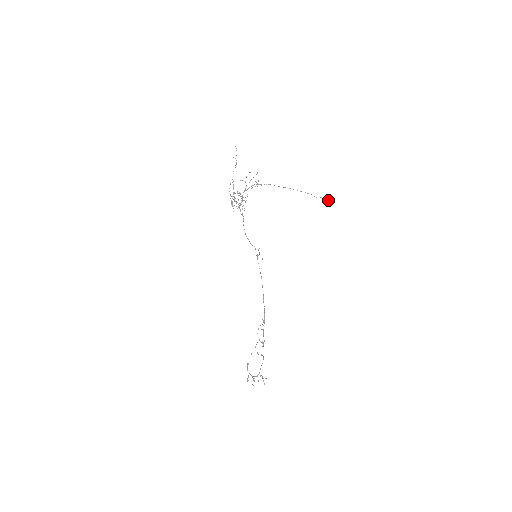
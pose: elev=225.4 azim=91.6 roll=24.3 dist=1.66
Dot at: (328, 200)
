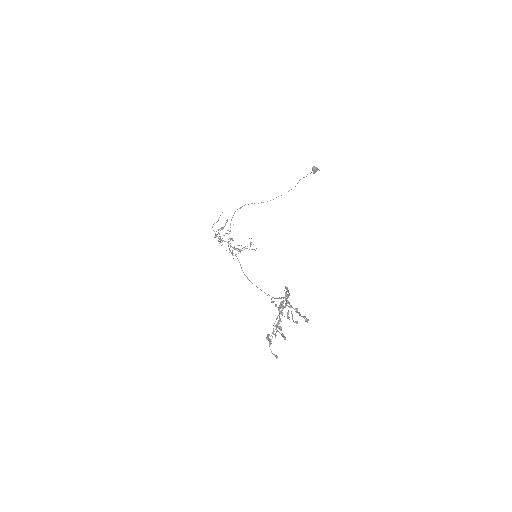
Dot at: (315, 167)
